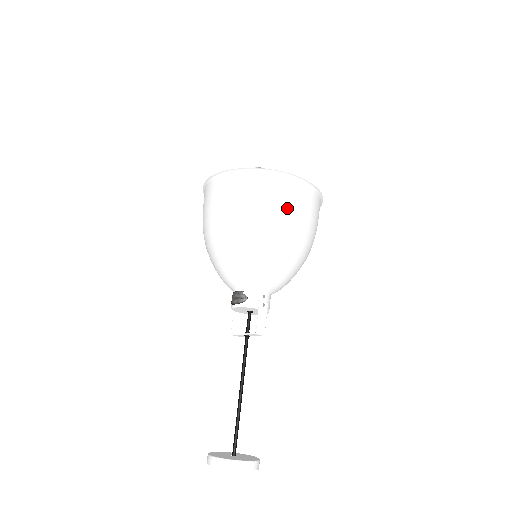
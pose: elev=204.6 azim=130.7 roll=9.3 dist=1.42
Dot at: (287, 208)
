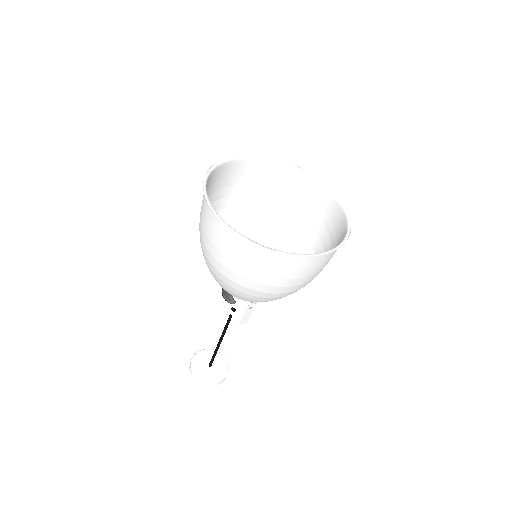
Dot at: (289, 281)
